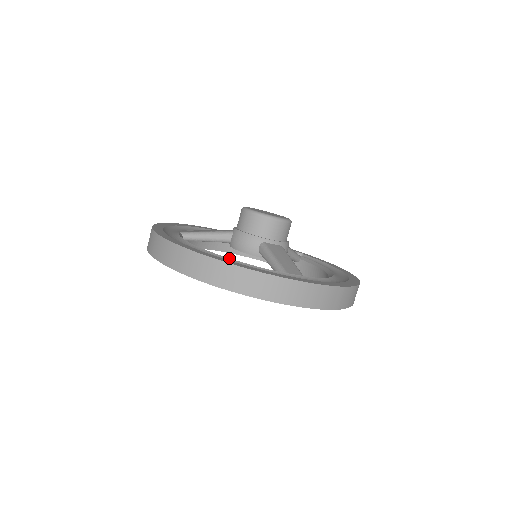
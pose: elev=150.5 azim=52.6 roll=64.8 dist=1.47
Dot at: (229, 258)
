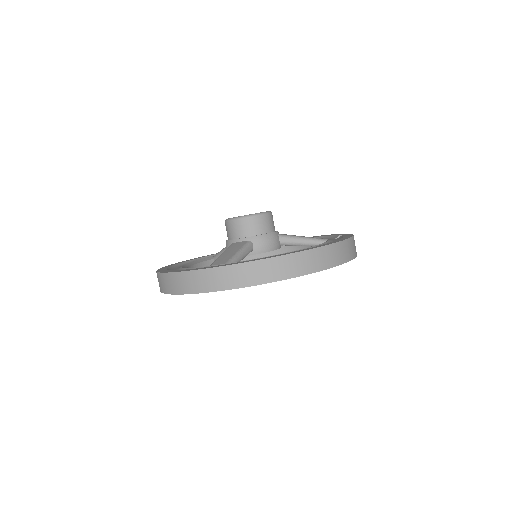
Dot at: occluded
